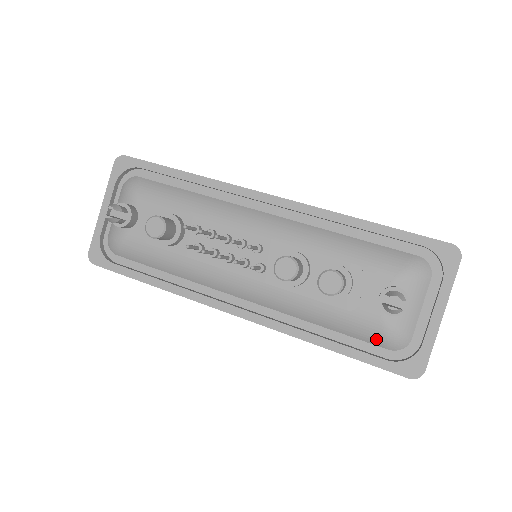
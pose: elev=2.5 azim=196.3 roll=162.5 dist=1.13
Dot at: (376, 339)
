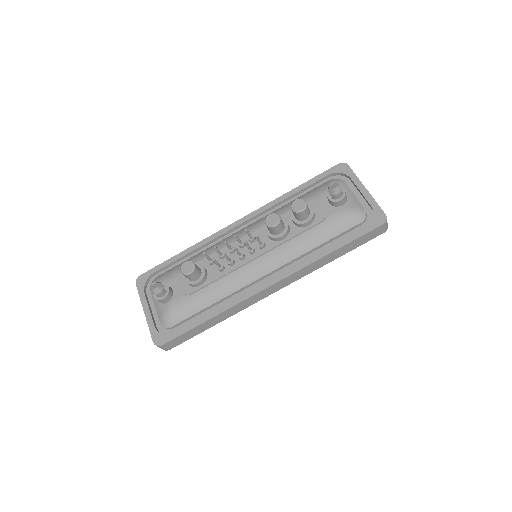
Dot at: (349, 223)
